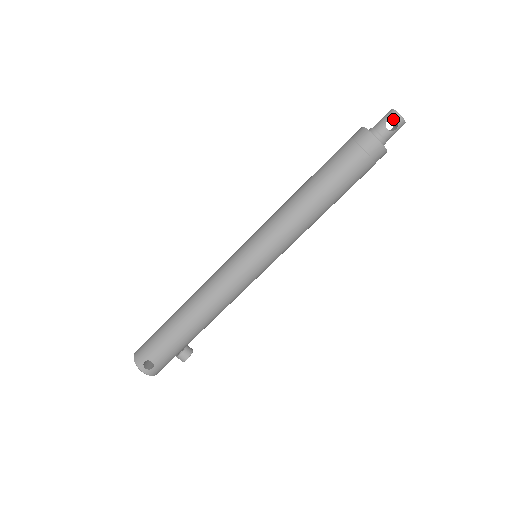
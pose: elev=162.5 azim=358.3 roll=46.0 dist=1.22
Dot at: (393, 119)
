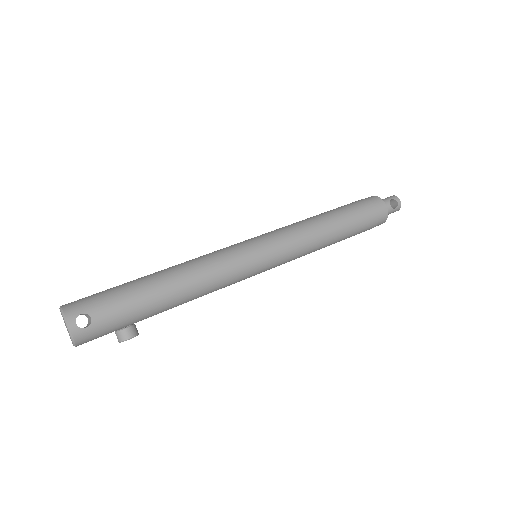
Dot at: (391, 203)
